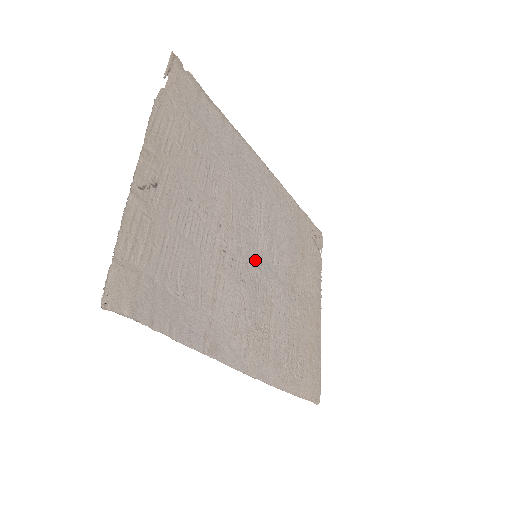
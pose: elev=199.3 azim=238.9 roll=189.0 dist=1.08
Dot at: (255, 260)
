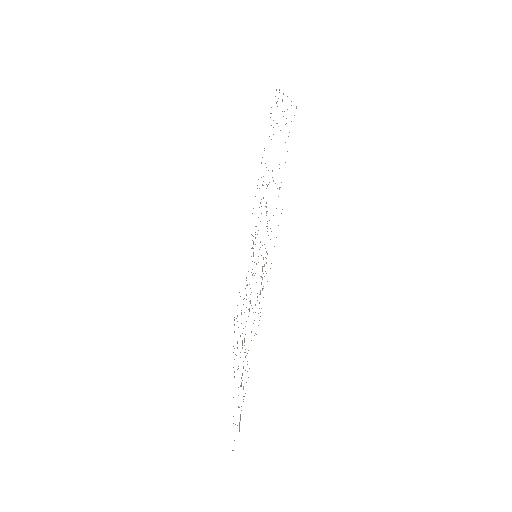
Dot at: occluded
